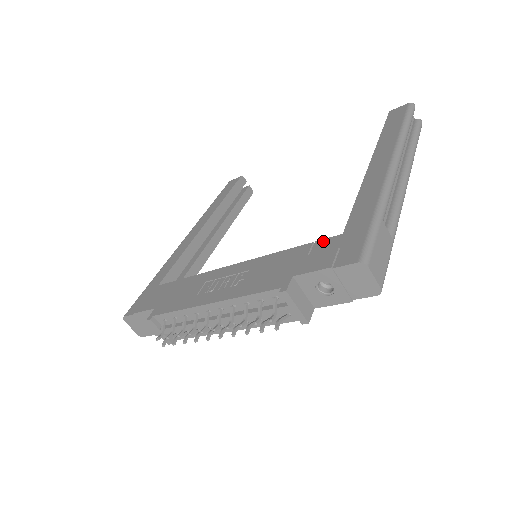
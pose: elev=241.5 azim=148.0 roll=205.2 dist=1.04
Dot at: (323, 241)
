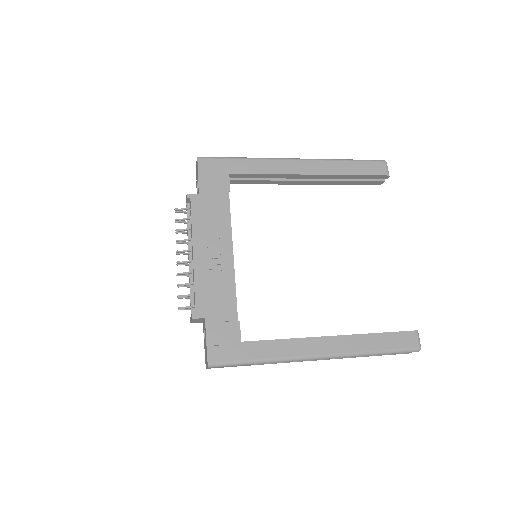
Dot at: (238, 328)
